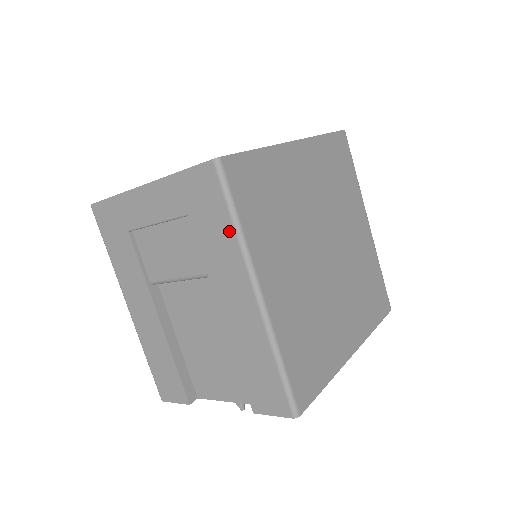
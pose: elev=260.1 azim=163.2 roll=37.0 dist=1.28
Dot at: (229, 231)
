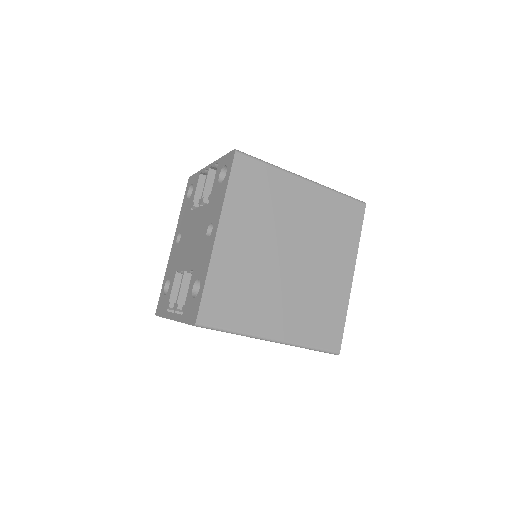
Dot at: occluded
